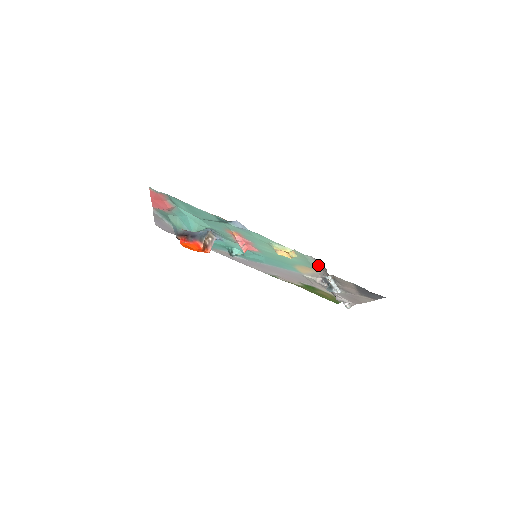
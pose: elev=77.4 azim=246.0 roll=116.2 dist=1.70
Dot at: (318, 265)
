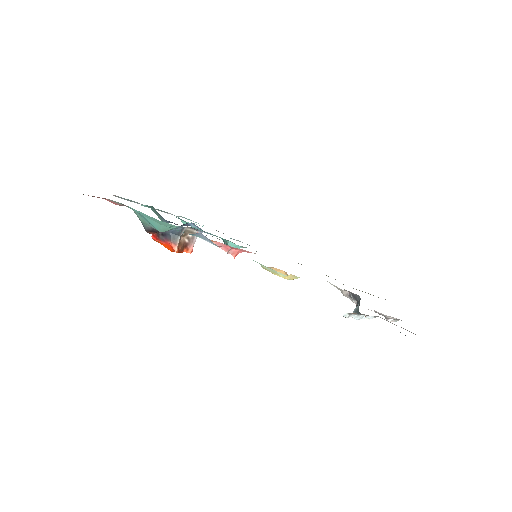
Dot at: occluded
